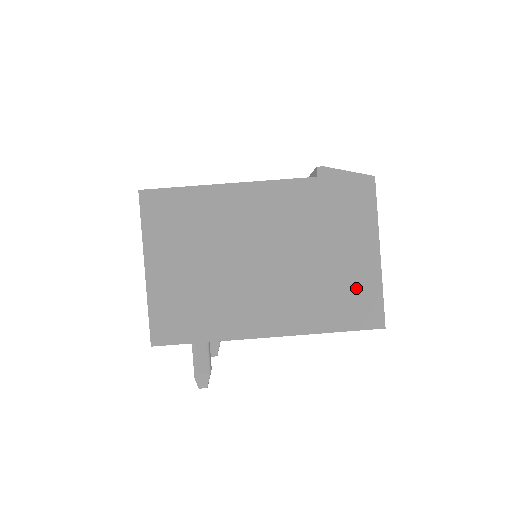
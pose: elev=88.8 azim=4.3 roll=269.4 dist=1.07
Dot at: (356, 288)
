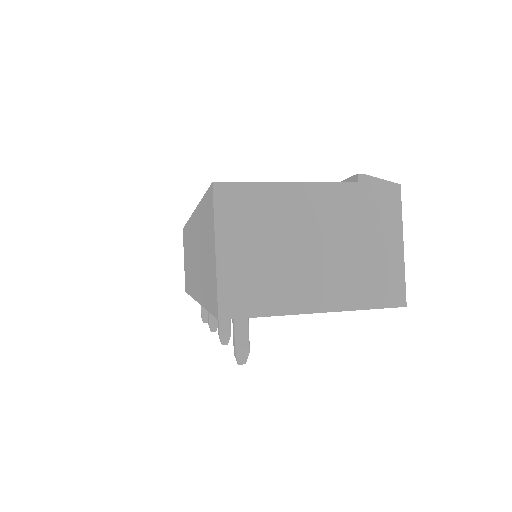
Dot at: (385, 273)
